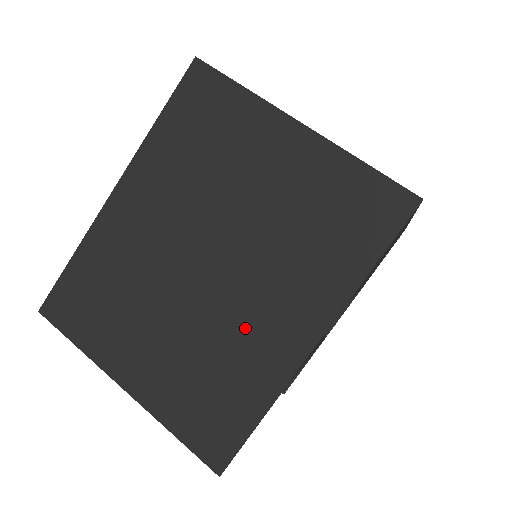
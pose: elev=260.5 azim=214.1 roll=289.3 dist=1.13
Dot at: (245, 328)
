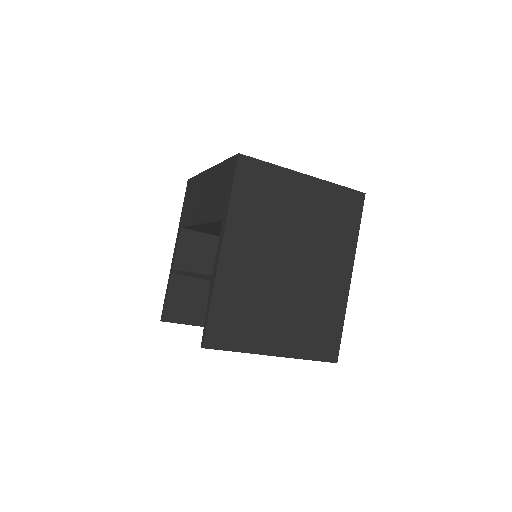
Dot at: (321, 287)
